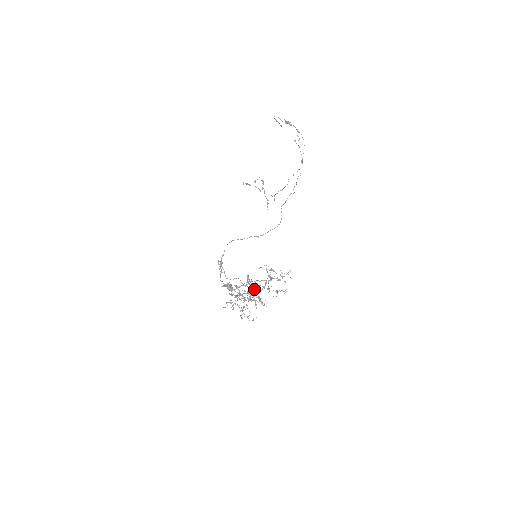
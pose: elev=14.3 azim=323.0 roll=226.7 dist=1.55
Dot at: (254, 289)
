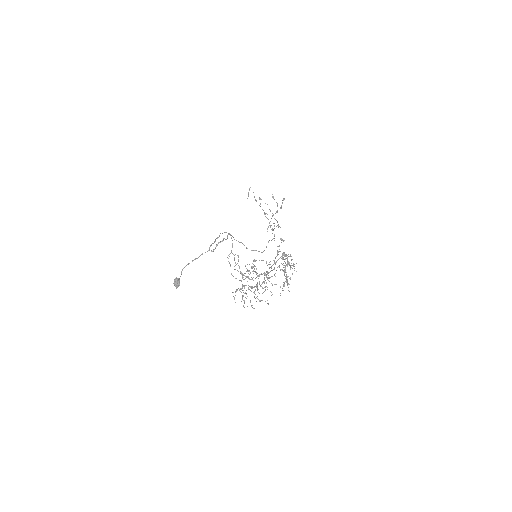
Dot at: occluded
